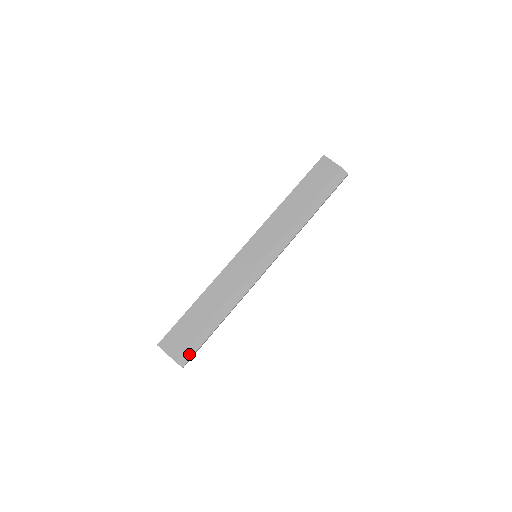
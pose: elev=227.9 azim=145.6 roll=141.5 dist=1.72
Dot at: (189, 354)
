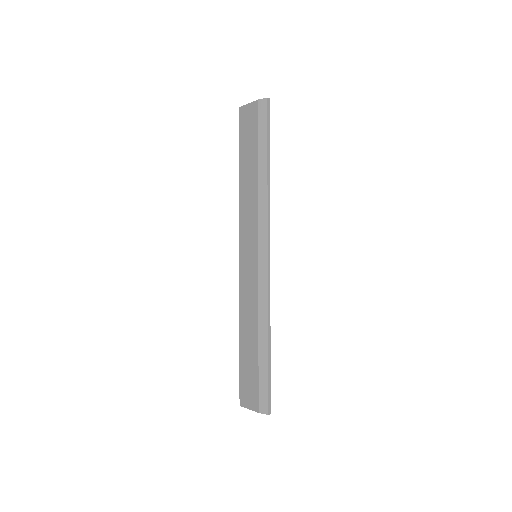
Dot at: (264, 397)
